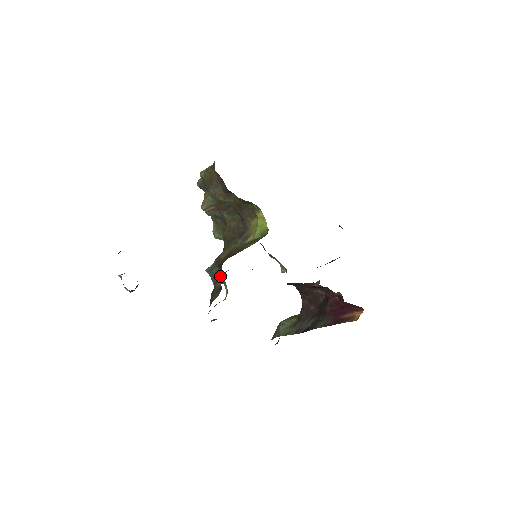
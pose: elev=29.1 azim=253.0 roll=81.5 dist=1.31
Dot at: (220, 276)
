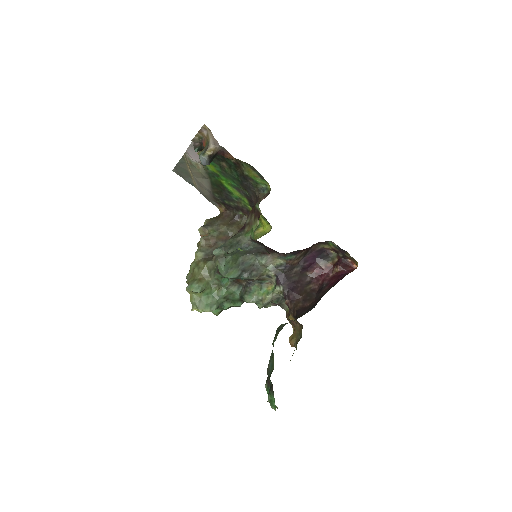
Dot at: (240, 235)
